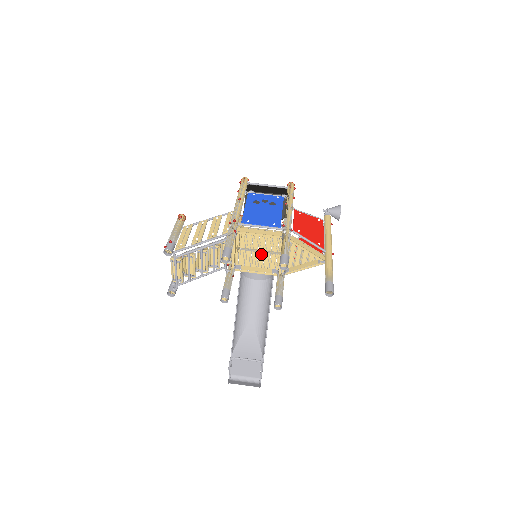
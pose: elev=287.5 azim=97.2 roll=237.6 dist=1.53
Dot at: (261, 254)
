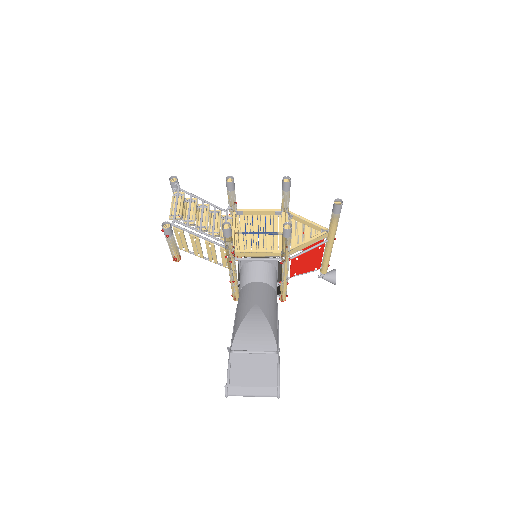
Dot at: (262, 238)
